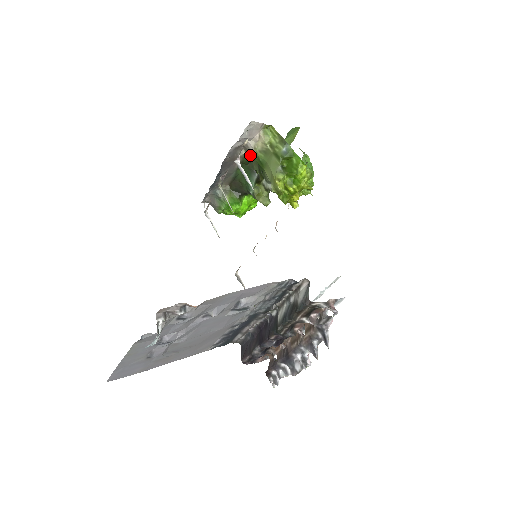
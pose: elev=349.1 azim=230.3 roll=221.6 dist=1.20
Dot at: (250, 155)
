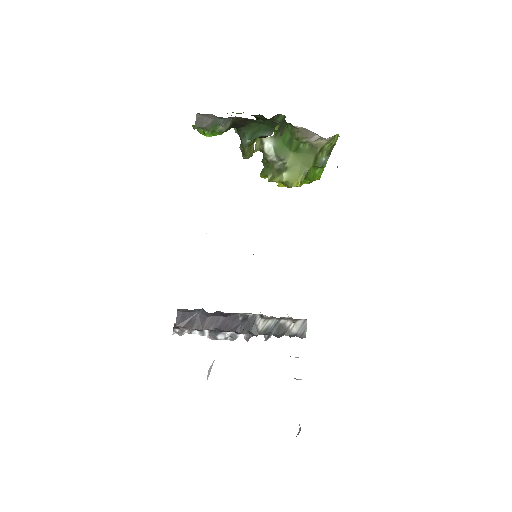
Dot at: (299, 135)
